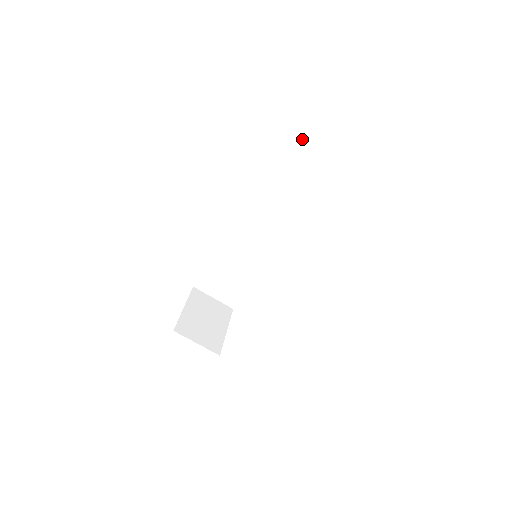
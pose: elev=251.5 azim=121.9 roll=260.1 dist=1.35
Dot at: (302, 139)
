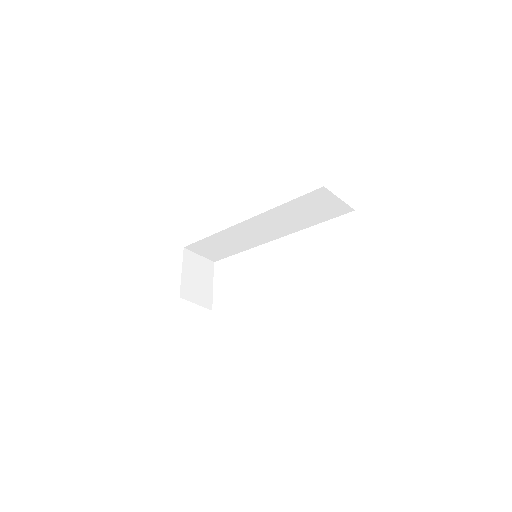
Dot at: (314, 192)
